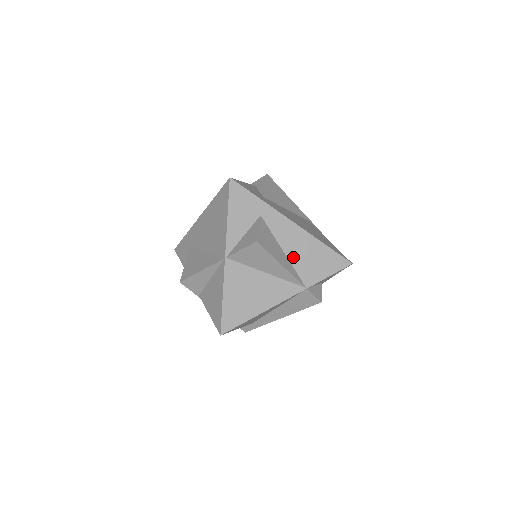
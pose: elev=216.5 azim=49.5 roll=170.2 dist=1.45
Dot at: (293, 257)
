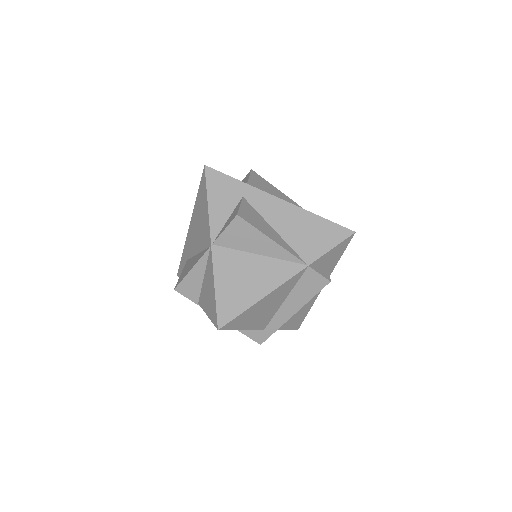
Dot at: (286, 234)
